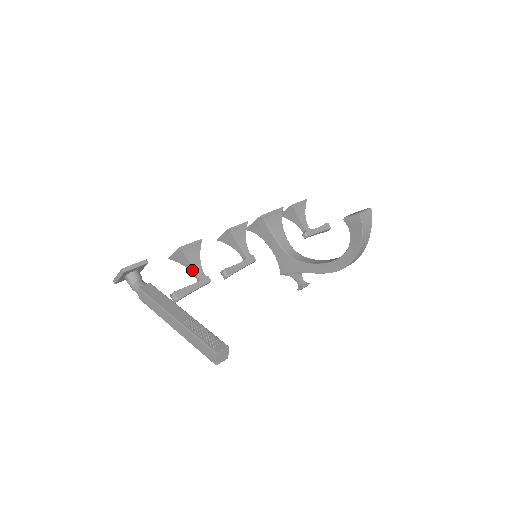
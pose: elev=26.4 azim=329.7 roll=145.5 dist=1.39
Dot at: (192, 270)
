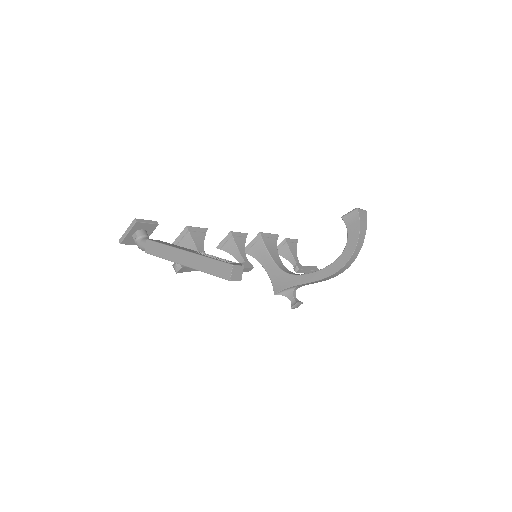
Dot at: occluded
